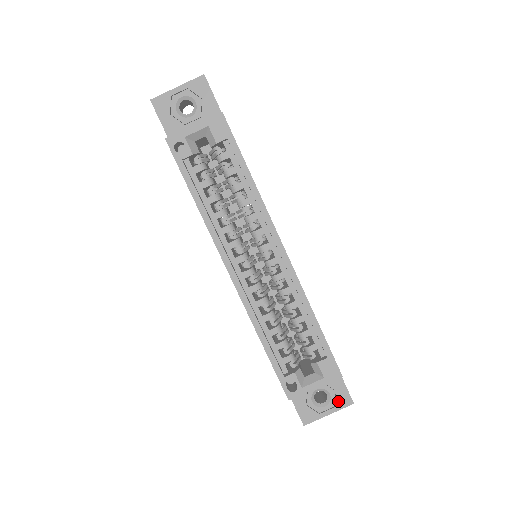
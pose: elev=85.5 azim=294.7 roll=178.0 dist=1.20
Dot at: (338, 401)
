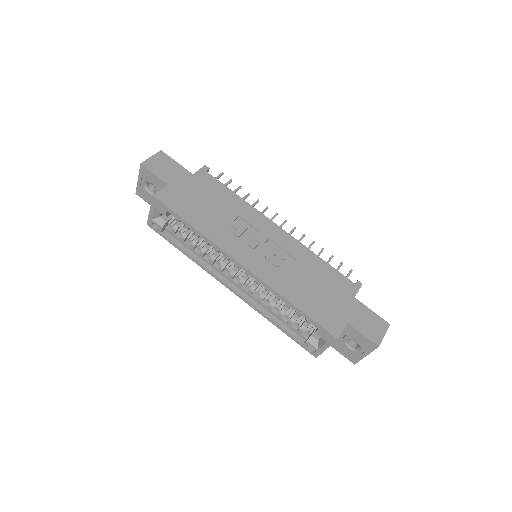
Dot at: (366, 346)
